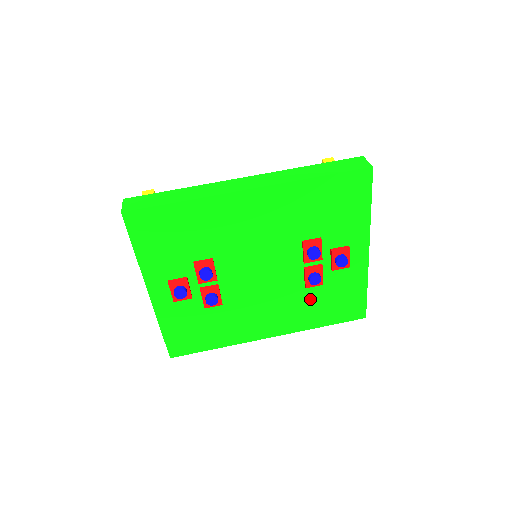
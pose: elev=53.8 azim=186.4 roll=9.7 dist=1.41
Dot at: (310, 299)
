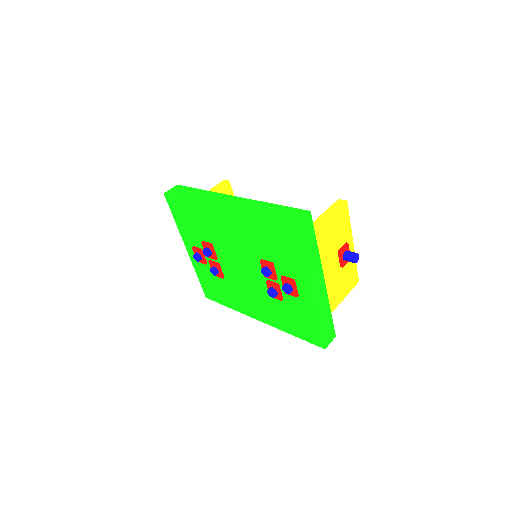
Dot at: (278, 307)
